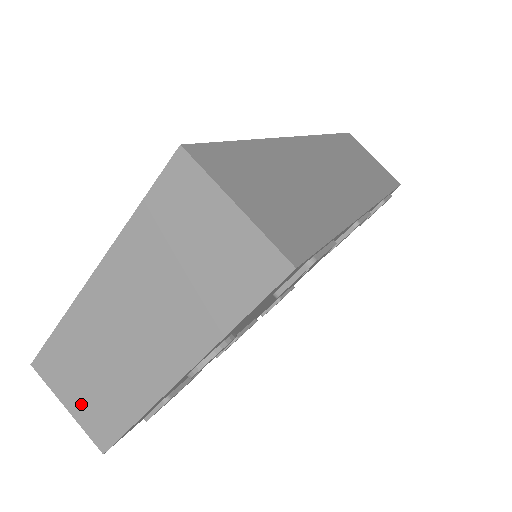
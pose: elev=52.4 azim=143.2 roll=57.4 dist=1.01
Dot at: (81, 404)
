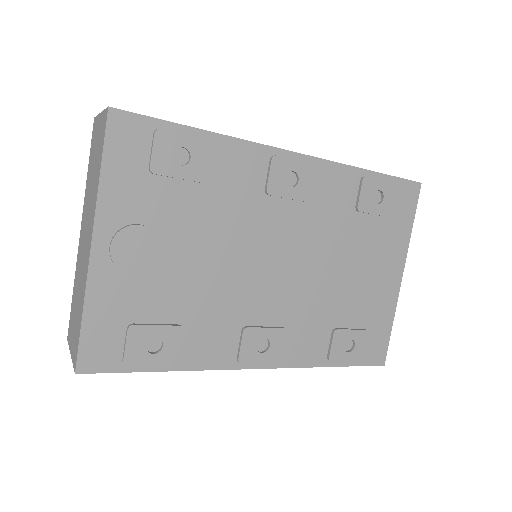
Dot at: (73, 339)
